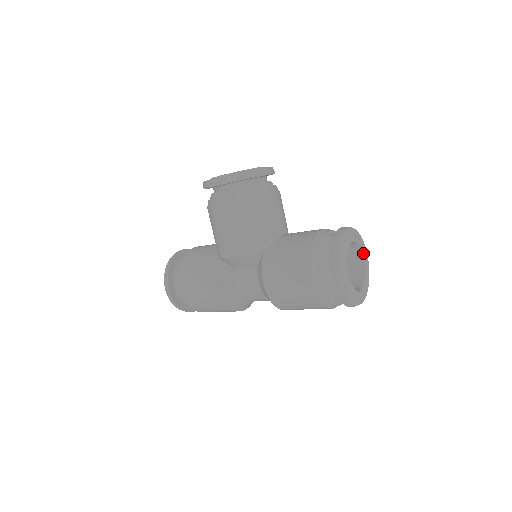
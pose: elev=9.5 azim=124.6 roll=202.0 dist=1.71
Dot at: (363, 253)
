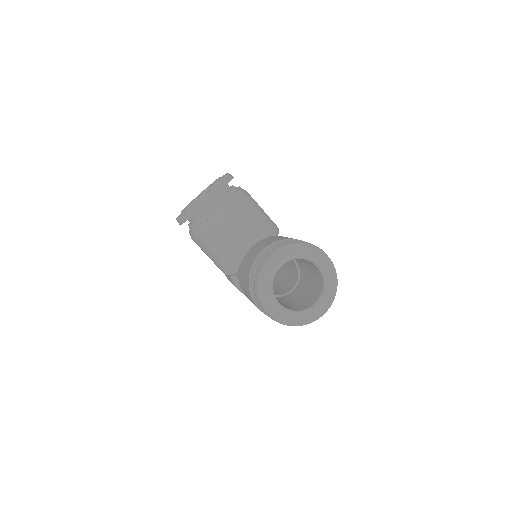
Dot at: (312, 262)
